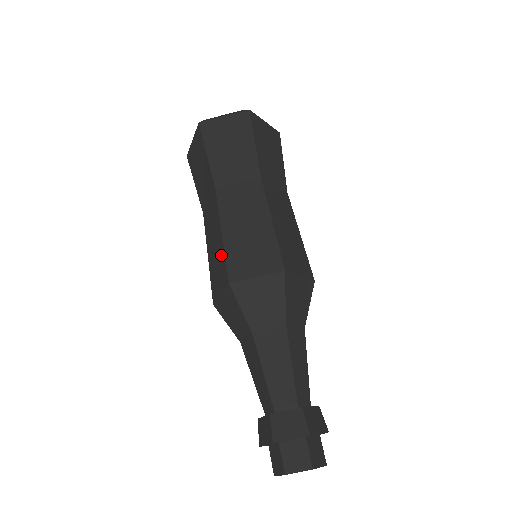
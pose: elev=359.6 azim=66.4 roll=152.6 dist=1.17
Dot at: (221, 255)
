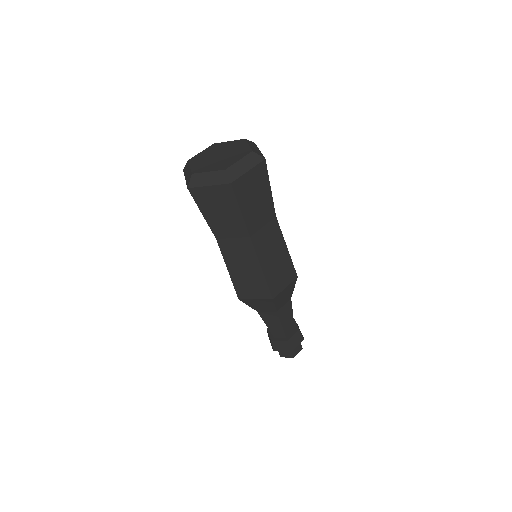
Dot at: (260, 281)
